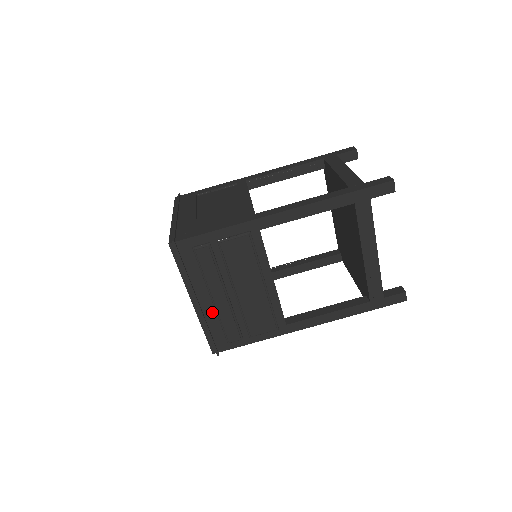
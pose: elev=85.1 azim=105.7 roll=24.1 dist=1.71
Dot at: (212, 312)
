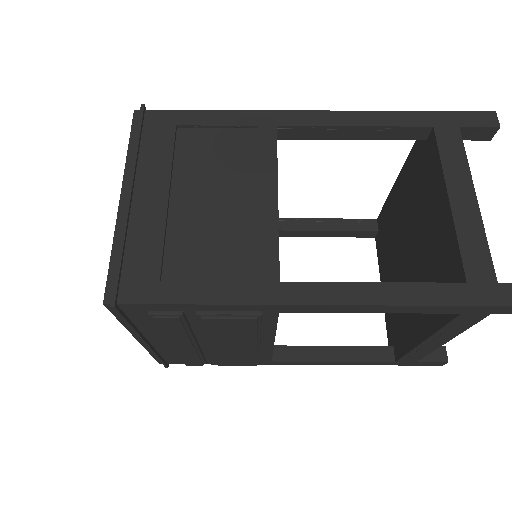
Dot at: (168, 347)
